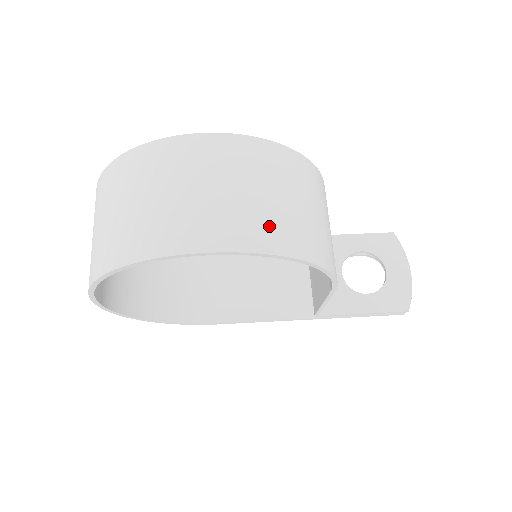
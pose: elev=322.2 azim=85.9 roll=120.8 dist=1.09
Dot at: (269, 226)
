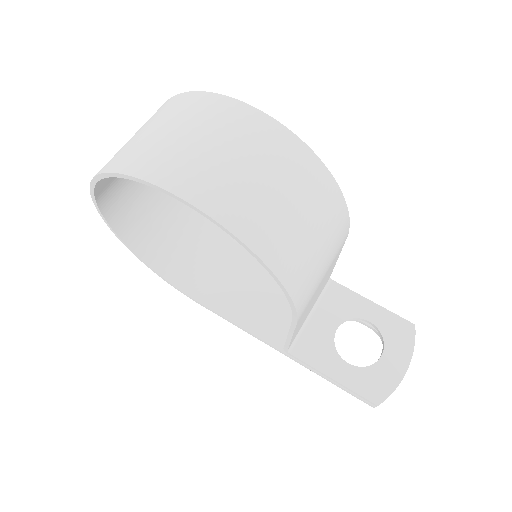
Dot at: (244, 206)
